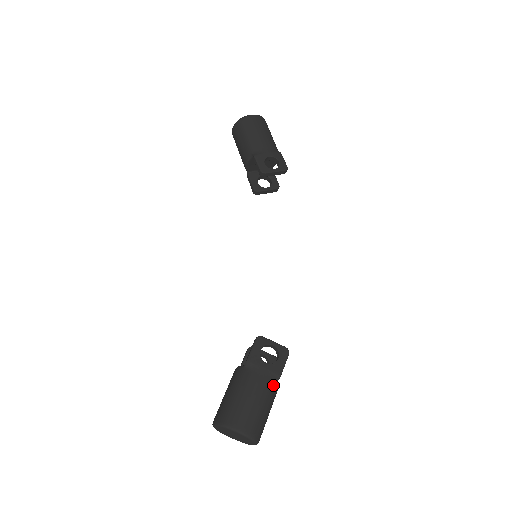
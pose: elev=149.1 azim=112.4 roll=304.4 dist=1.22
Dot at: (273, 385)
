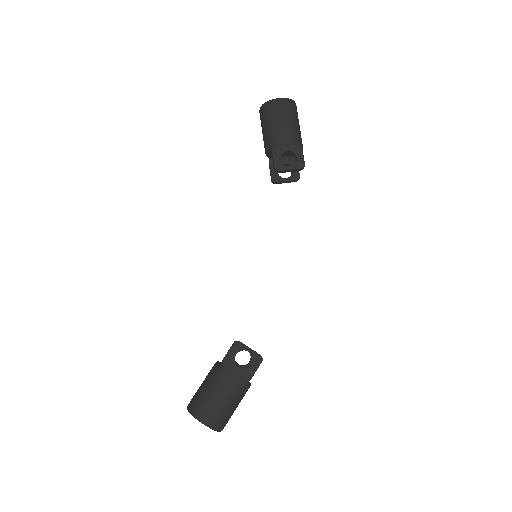
Dot at: (242, 387)
